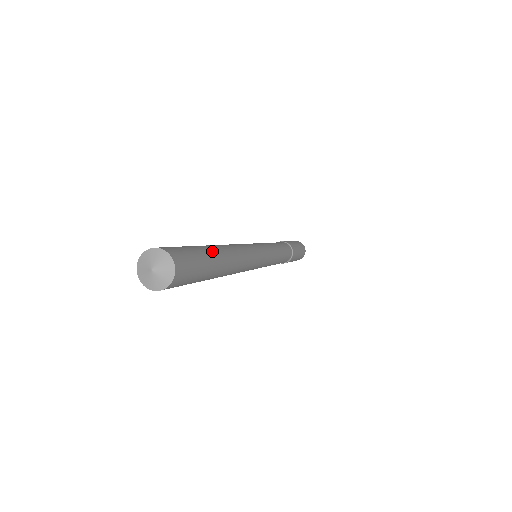
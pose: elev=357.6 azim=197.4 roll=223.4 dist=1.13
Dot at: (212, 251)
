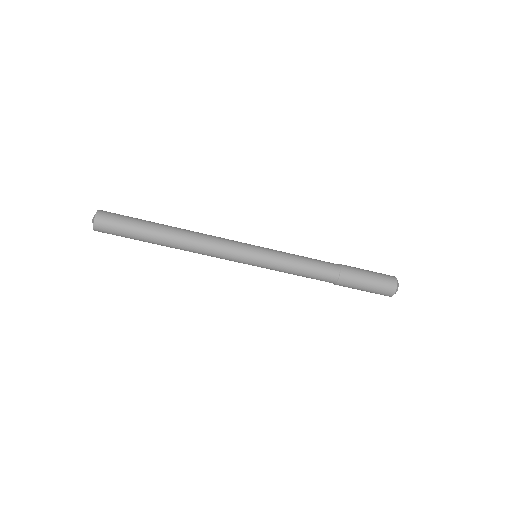
Dot at: (151, 224)
